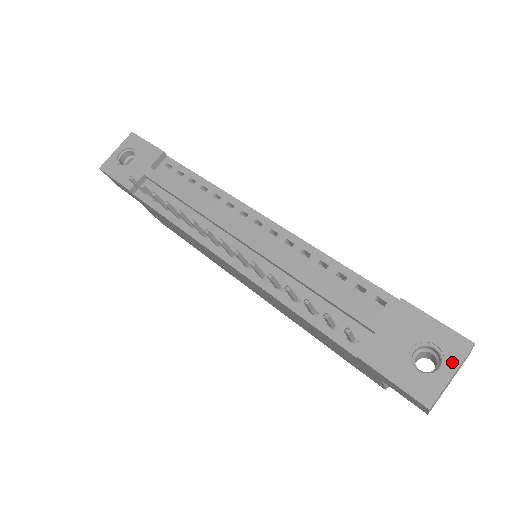
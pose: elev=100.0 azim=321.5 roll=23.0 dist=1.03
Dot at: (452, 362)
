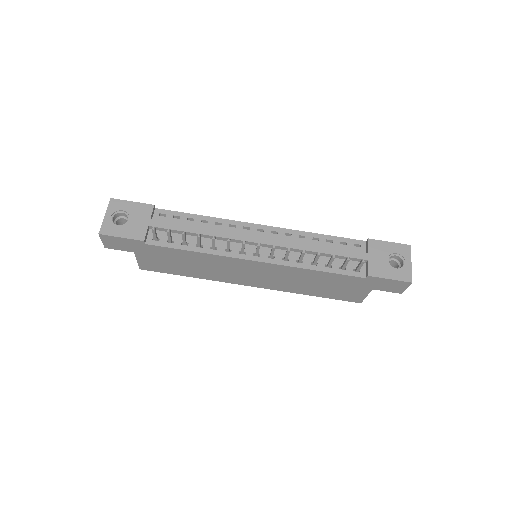
Dot at: (407, 257)
